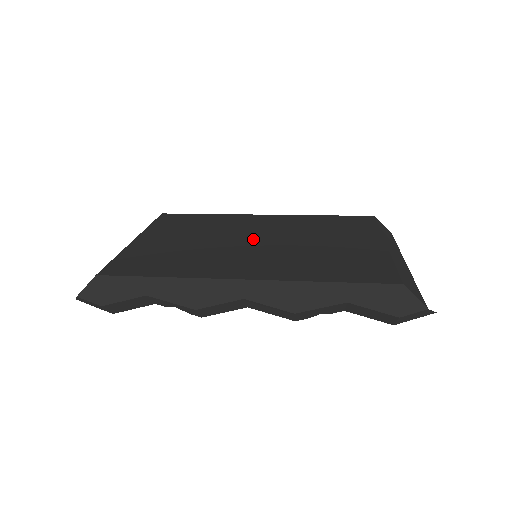
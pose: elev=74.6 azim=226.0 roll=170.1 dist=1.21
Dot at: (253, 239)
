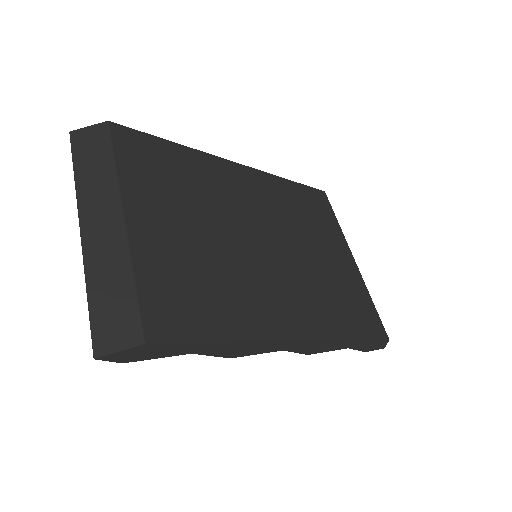
Dot at: (260, 237)
